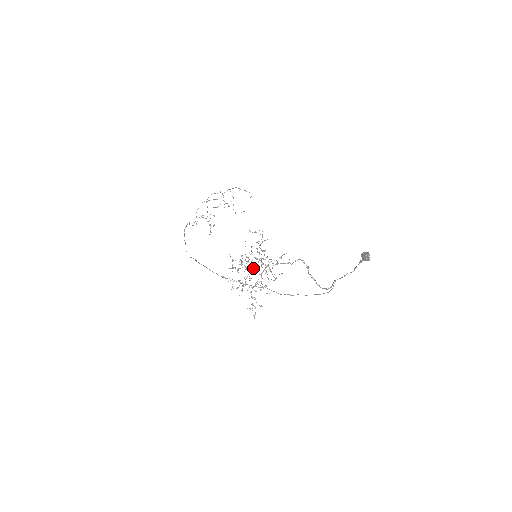
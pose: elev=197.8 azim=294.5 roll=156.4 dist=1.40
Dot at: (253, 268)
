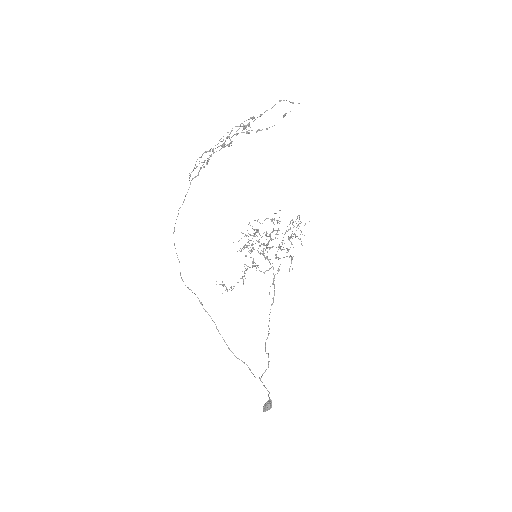
Dot at: (268, 242)
